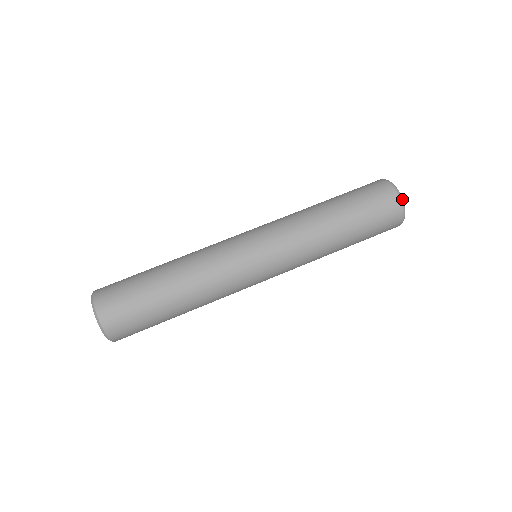
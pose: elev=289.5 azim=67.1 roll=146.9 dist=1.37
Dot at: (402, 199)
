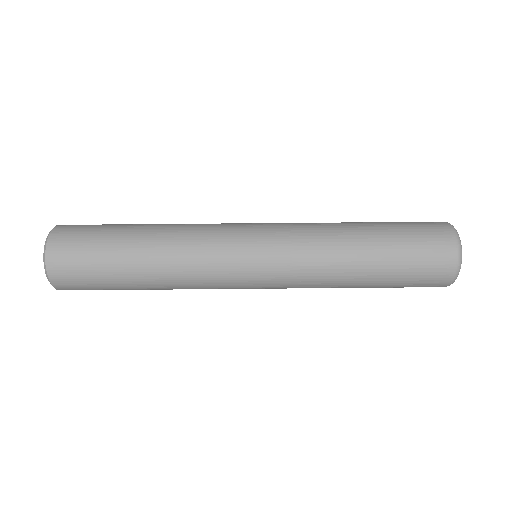
Dot at: (455, 229)
